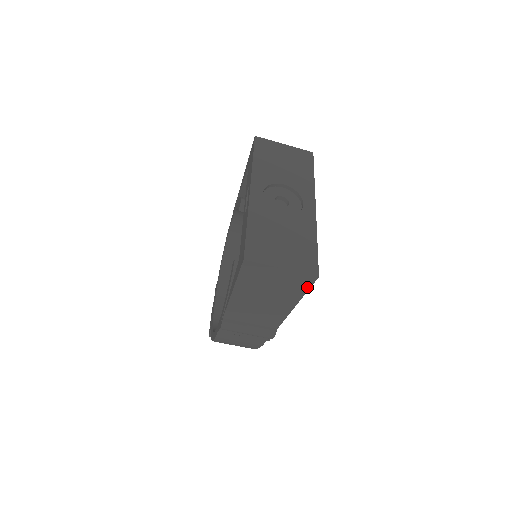
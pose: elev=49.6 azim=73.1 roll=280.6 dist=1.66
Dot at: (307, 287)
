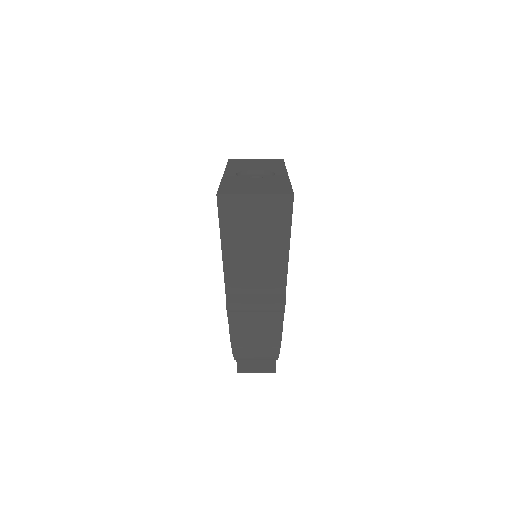
Dot at: (289, 214)
